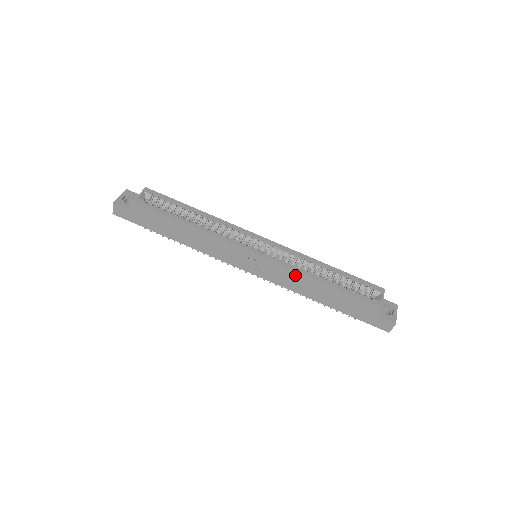
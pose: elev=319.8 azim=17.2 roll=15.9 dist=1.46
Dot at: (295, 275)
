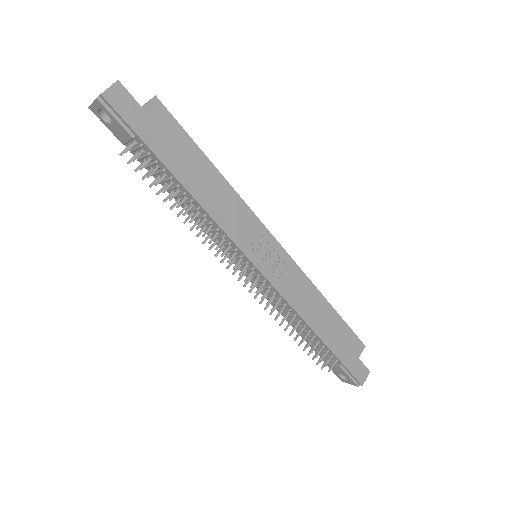
Dot at: (305, 284)
